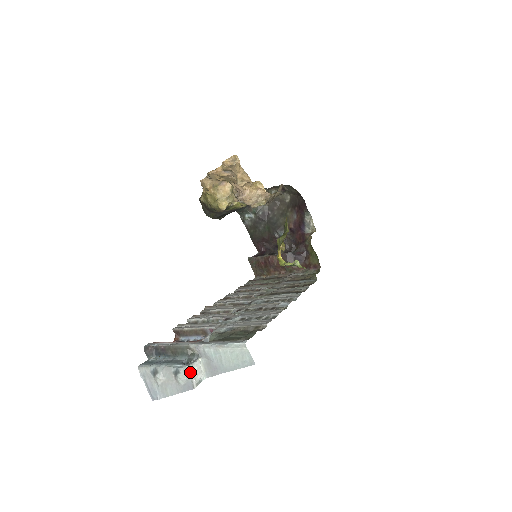
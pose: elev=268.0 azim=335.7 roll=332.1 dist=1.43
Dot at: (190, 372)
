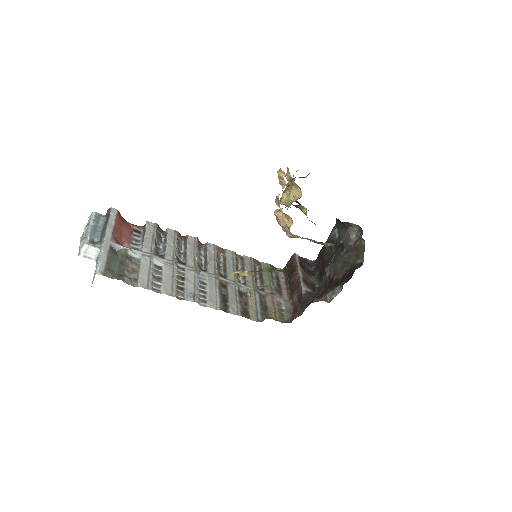
Dot at: (83, 247)
